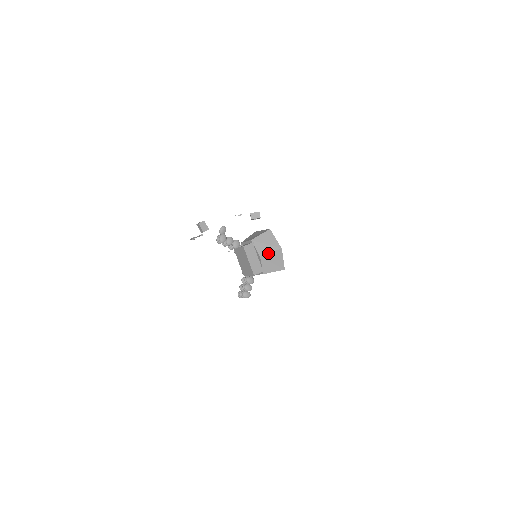
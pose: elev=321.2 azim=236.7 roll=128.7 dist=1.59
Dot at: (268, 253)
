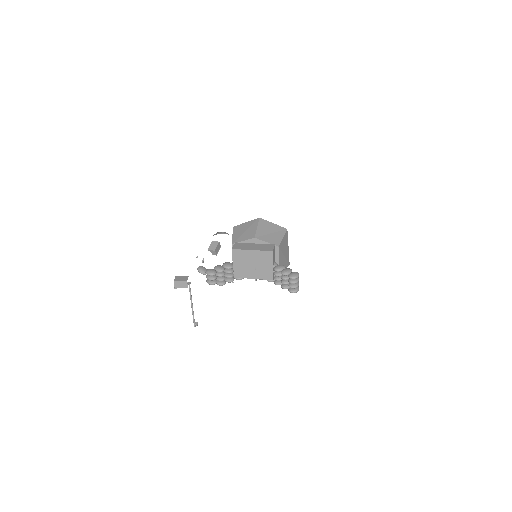
Dot at: (256, 230)
